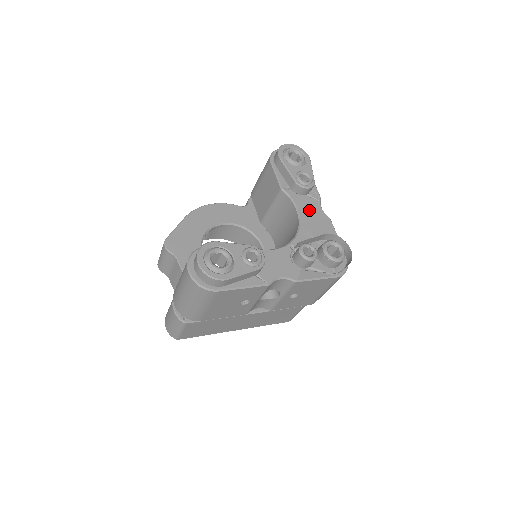
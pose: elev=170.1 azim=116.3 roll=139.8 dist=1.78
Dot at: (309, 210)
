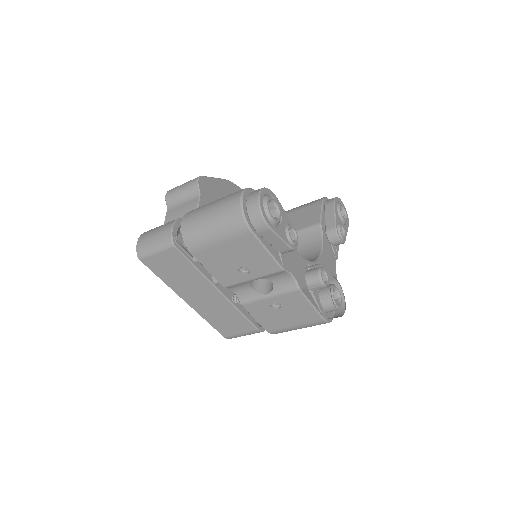
Dot at: (329, 256)
